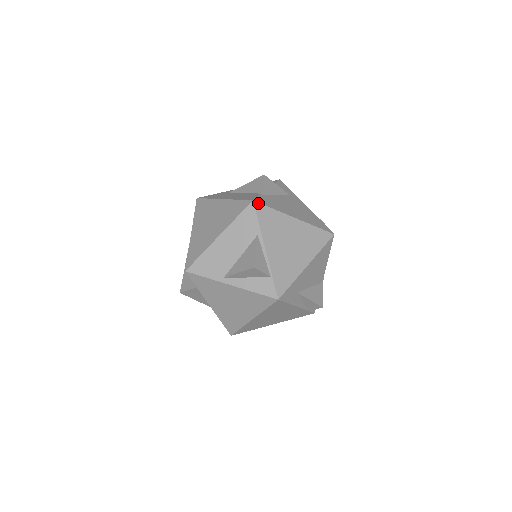
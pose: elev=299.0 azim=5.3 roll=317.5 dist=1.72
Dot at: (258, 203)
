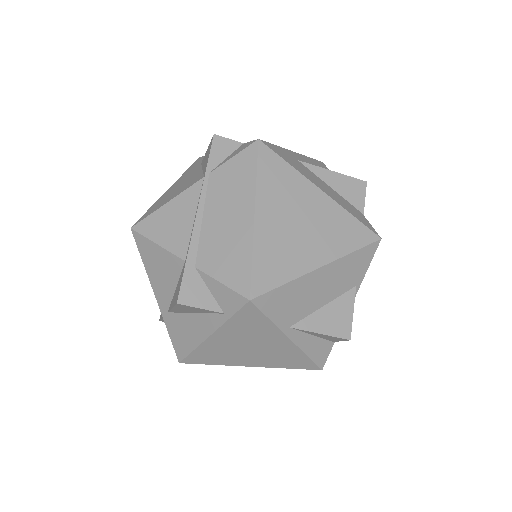
Dot at: (379, 242)
